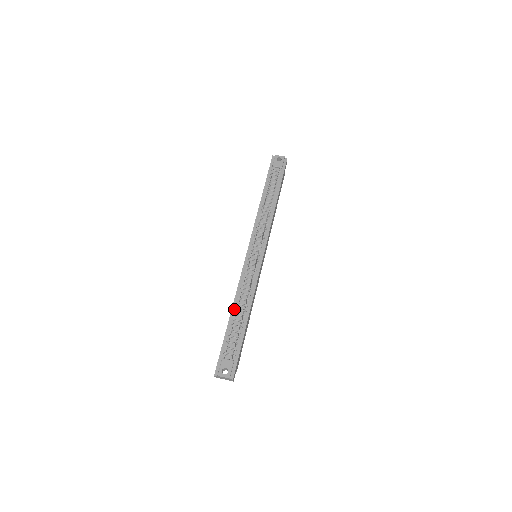
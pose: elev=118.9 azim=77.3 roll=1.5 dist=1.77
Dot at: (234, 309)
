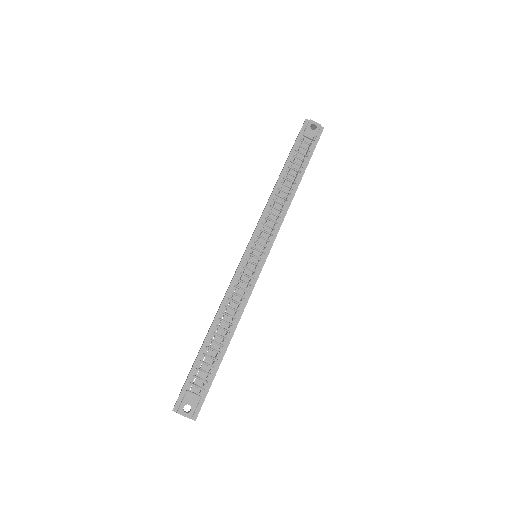
Dot at: (214, 326)
